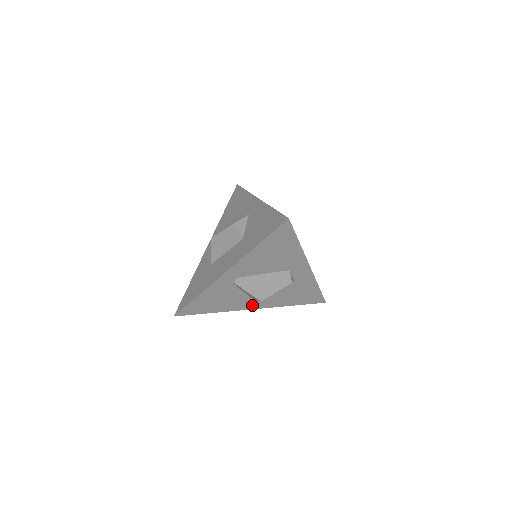
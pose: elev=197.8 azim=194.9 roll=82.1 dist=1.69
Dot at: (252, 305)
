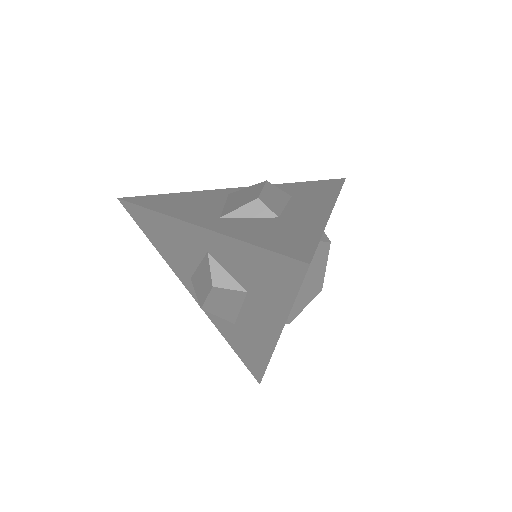
Dot at: occluded
